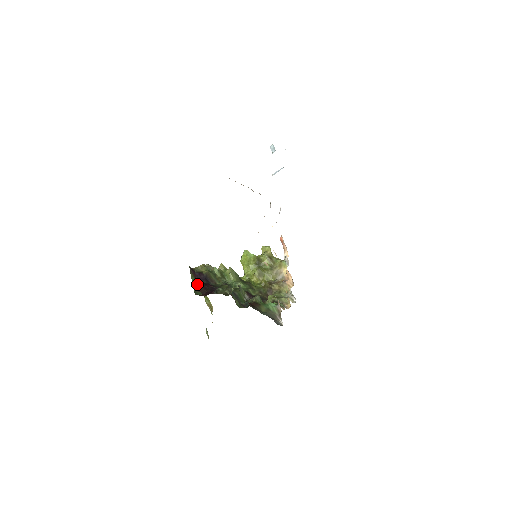
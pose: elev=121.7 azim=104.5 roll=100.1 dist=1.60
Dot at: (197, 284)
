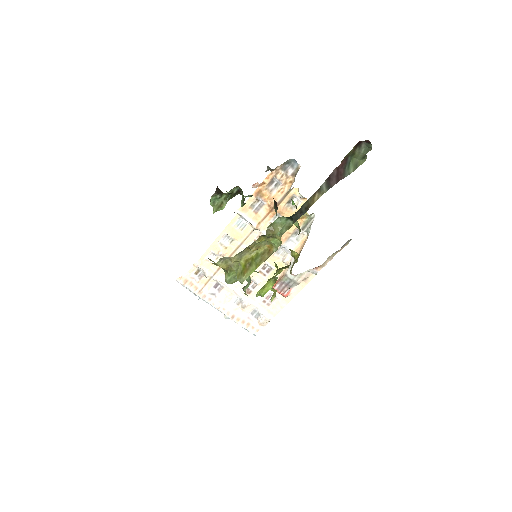
Dot at: occluded
